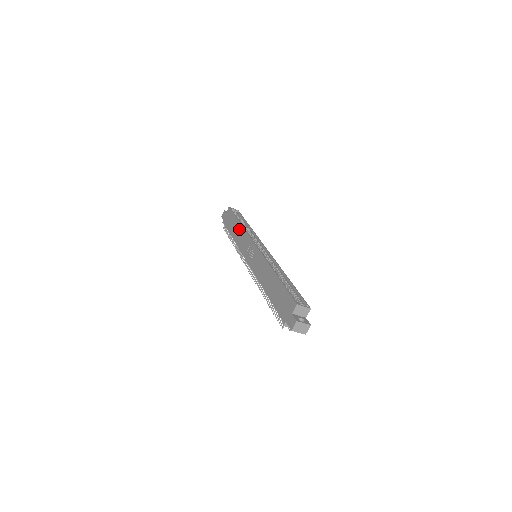
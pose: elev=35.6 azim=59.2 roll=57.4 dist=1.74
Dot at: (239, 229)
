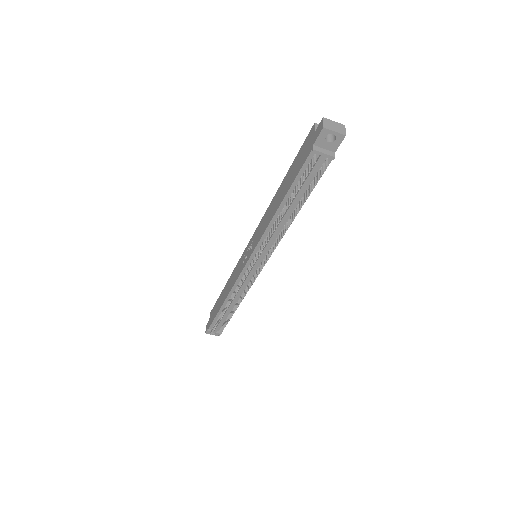
Dot at: (227, 284)
